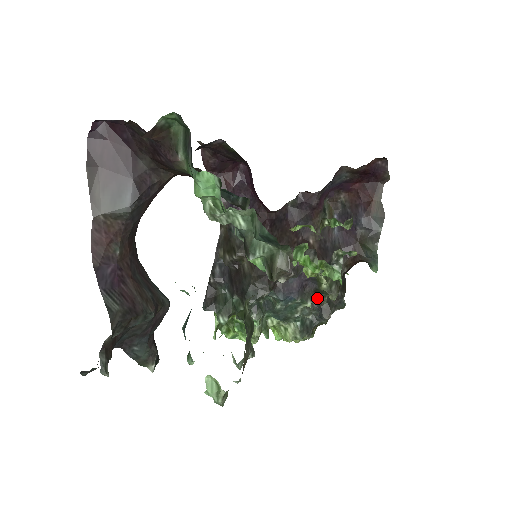
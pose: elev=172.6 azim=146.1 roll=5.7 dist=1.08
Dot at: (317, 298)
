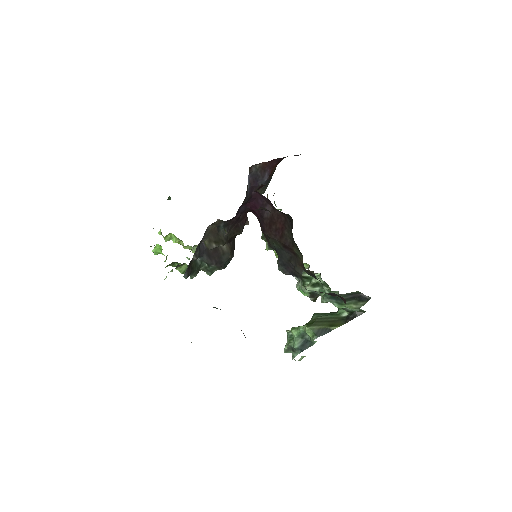
Dot at: occluded
